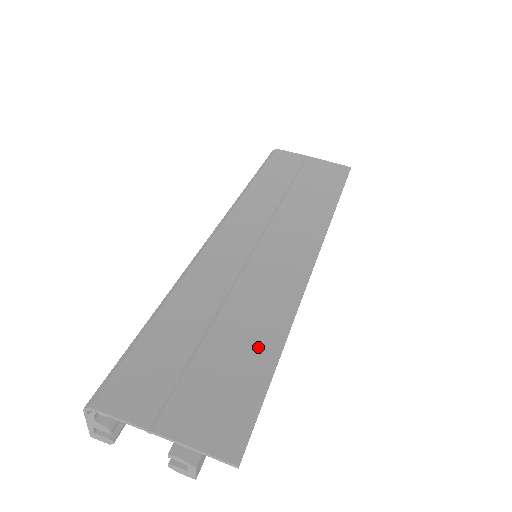
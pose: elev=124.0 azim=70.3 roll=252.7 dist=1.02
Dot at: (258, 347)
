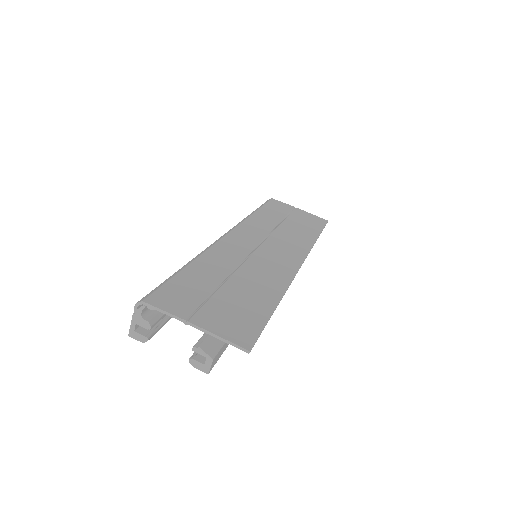
Dot at: (262, 297)
